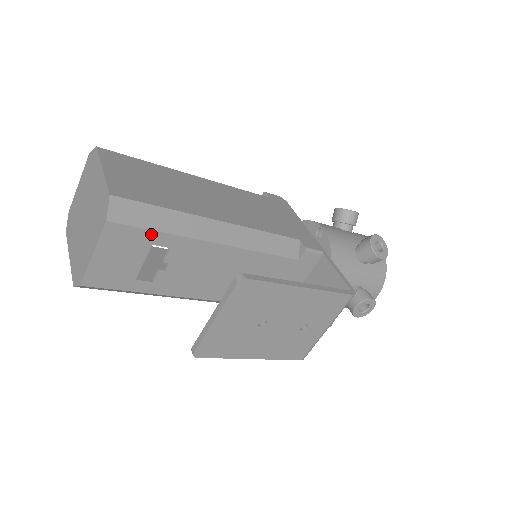
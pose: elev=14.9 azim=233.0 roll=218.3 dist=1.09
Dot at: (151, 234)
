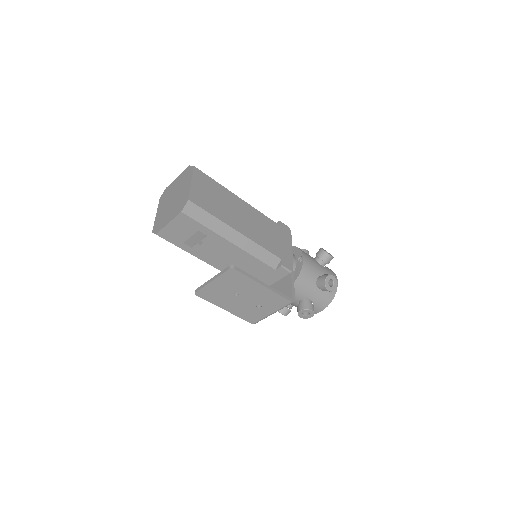
Dot at: (200, 226)
